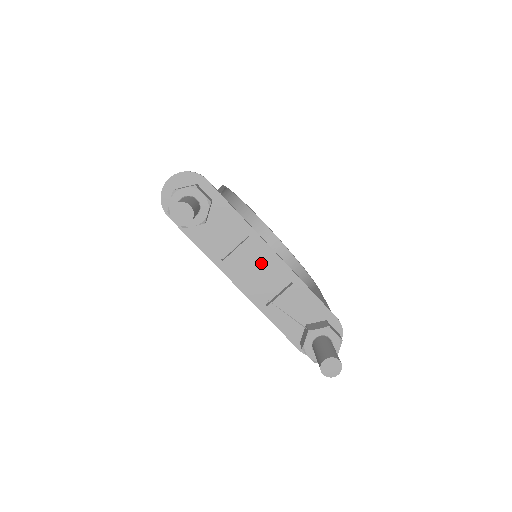
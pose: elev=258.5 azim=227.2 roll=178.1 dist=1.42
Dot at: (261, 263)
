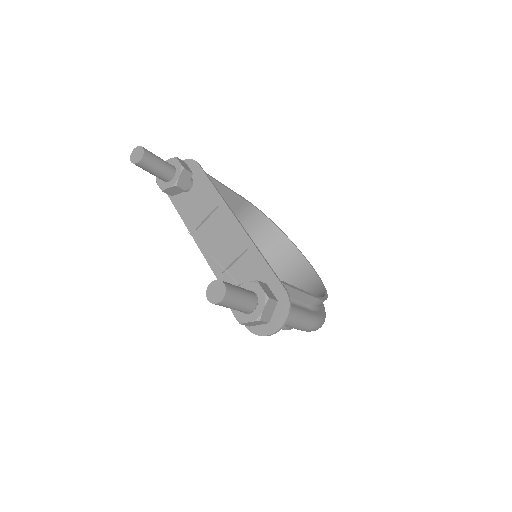
Dot at: (224, 231)
